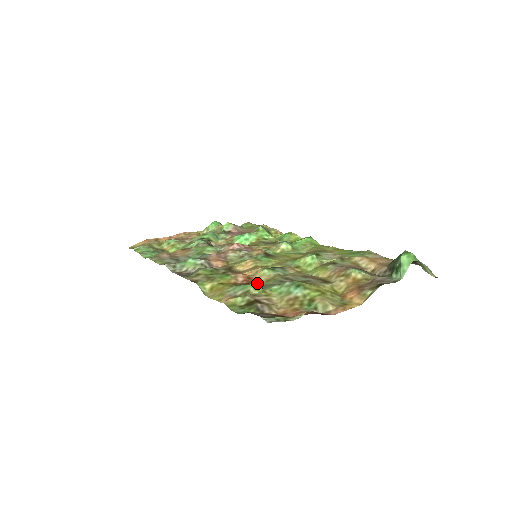
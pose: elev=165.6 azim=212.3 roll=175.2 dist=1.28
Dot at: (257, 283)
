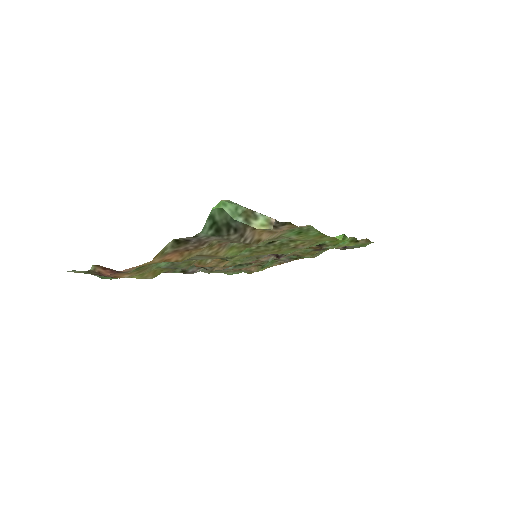
Dot at: (187, 268)
